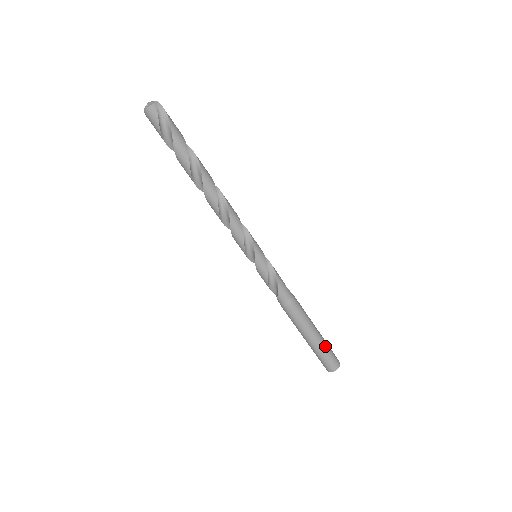
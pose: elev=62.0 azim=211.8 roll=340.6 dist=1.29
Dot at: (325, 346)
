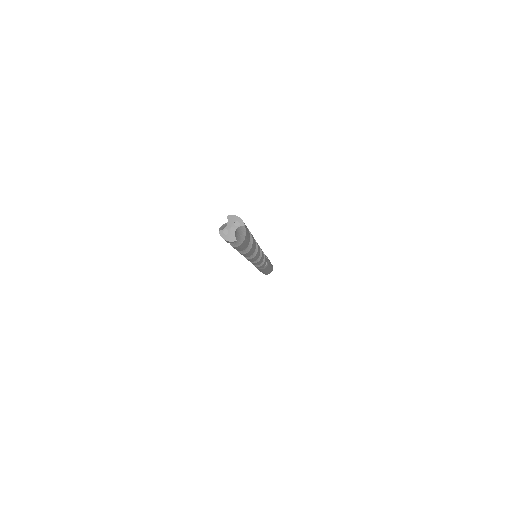
Dot at: occluded
